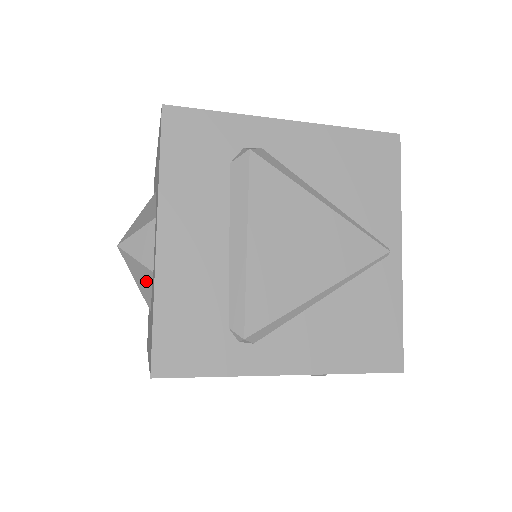
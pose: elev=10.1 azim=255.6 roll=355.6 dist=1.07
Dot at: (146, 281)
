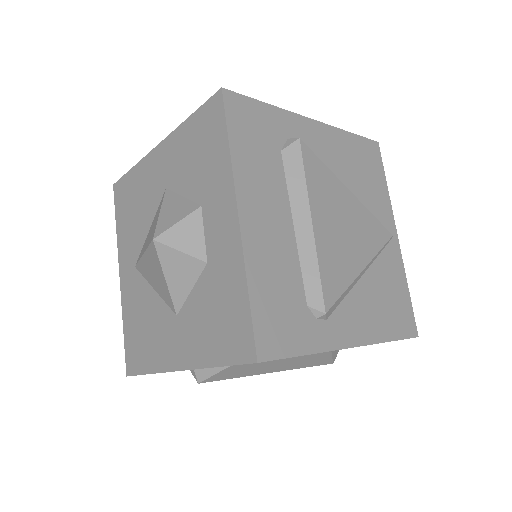
Dot at: (188, 277)
